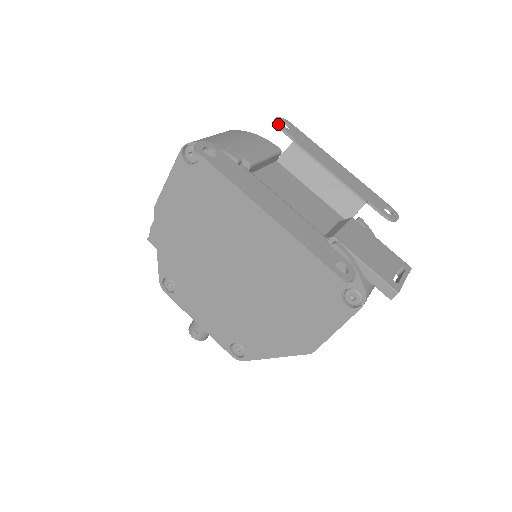
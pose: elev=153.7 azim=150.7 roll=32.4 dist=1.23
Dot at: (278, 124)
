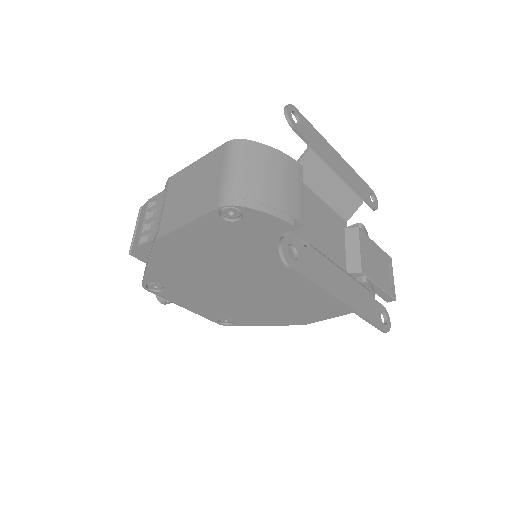
Dot at: (293, 124)
